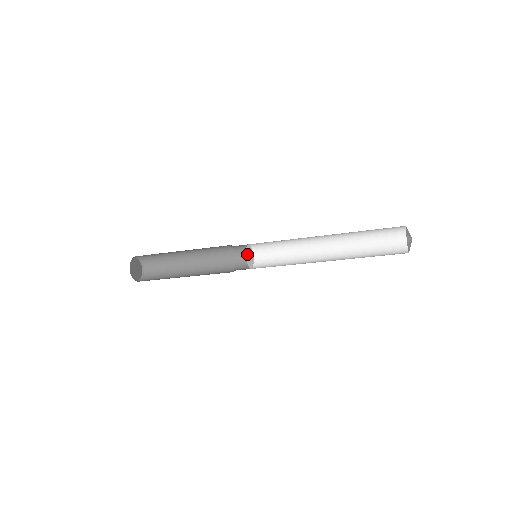
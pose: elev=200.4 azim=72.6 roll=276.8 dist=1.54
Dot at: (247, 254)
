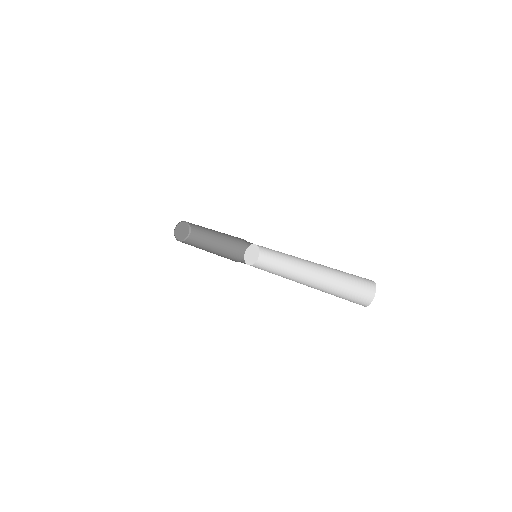
Dot at: (249, 261)
